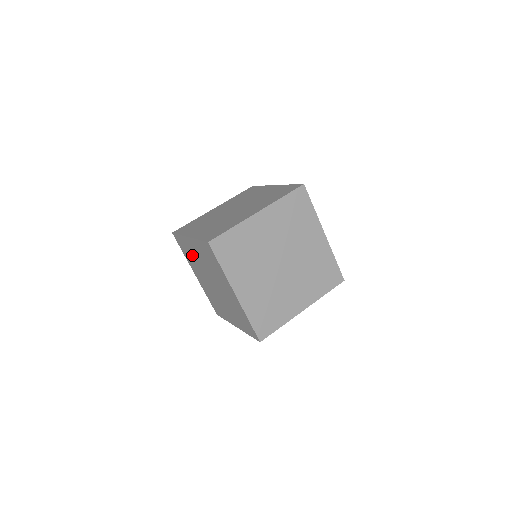
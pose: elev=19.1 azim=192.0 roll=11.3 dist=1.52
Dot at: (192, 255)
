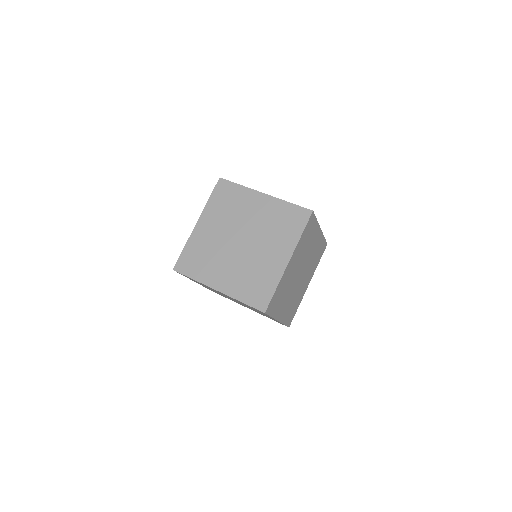
Dot at: (218, 293)
